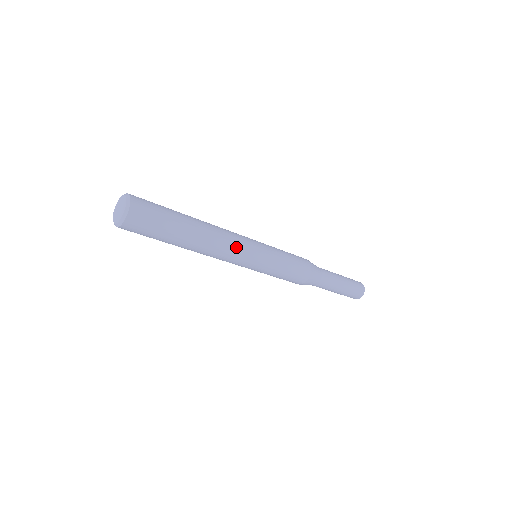
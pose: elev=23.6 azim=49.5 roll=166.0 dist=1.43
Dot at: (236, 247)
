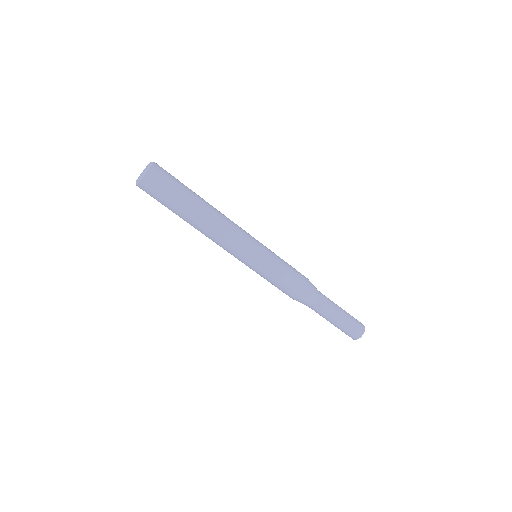
Dot at: (232, 242)
